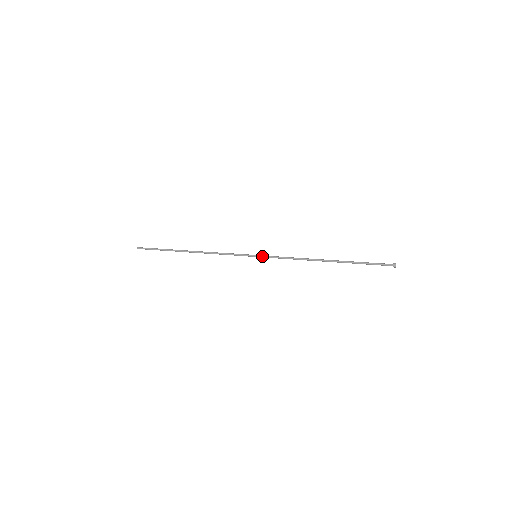
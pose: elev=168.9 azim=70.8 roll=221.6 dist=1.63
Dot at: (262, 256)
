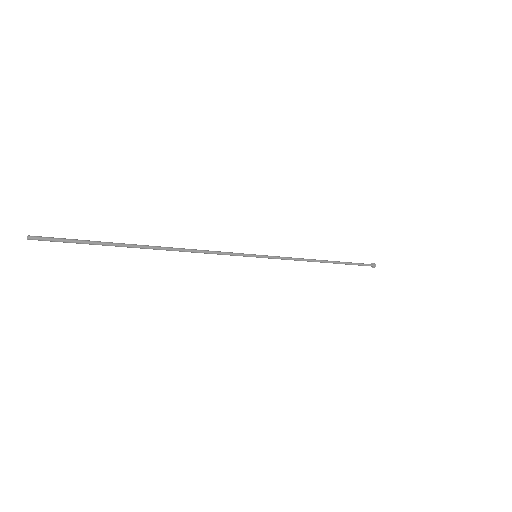
Dot at: (264, 255)
